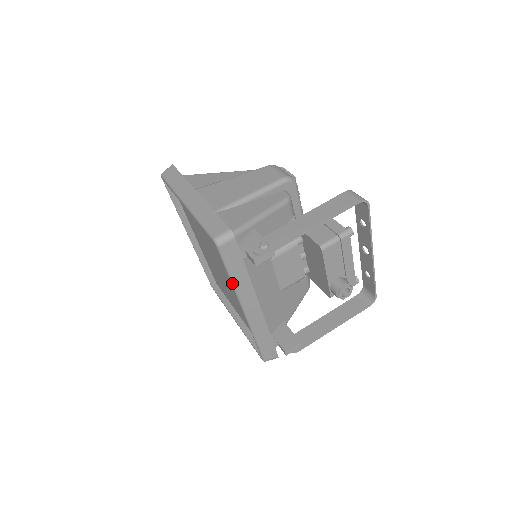
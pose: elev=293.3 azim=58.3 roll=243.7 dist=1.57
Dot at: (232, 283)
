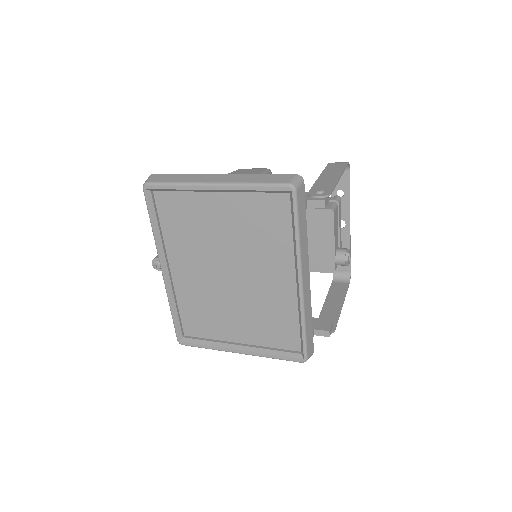
Dot at: (298, 241)
